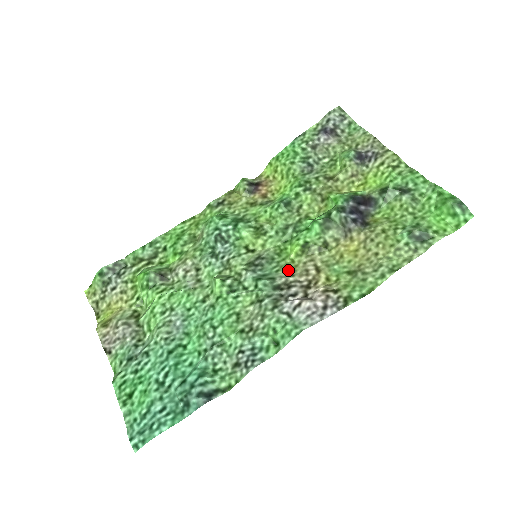
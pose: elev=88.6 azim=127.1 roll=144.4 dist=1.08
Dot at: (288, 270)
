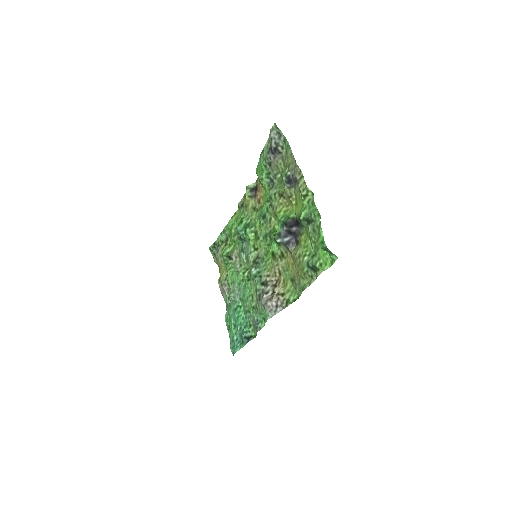
Dot at: (268, 270)
